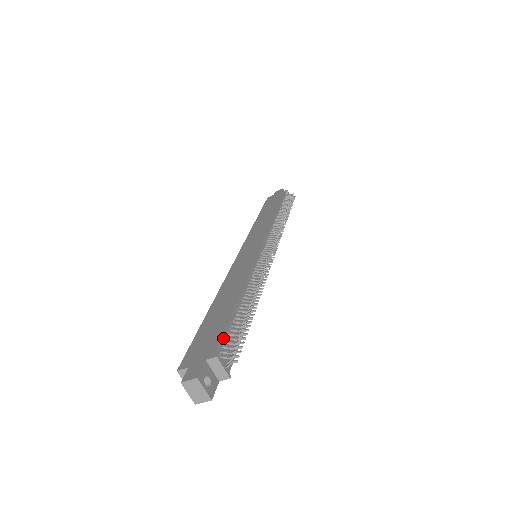
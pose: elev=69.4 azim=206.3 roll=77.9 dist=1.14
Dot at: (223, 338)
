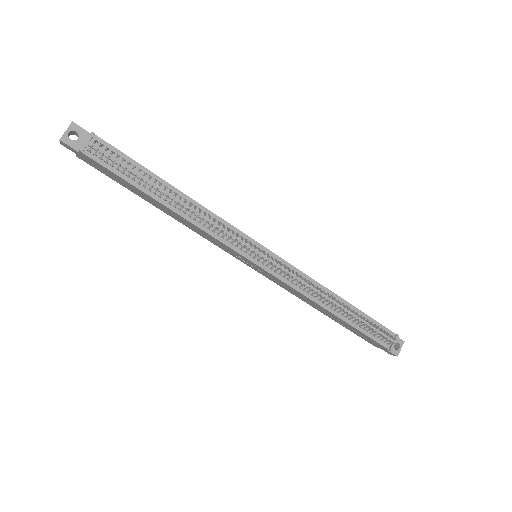
Dot at: (116, 150)
